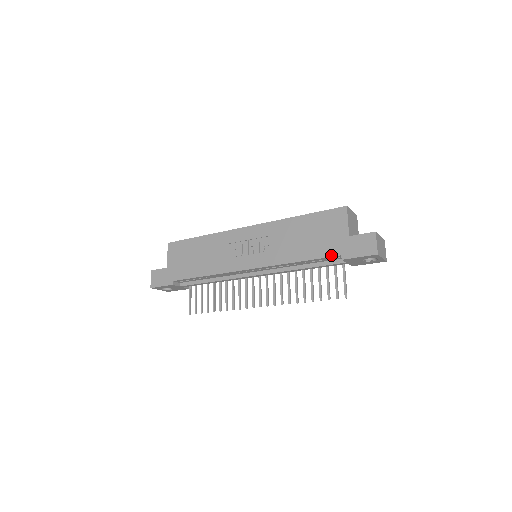
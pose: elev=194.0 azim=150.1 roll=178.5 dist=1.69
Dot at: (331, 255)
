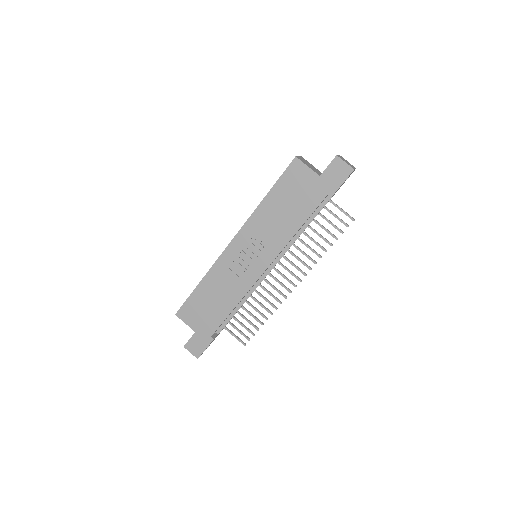
Dot at: (320, 202)
